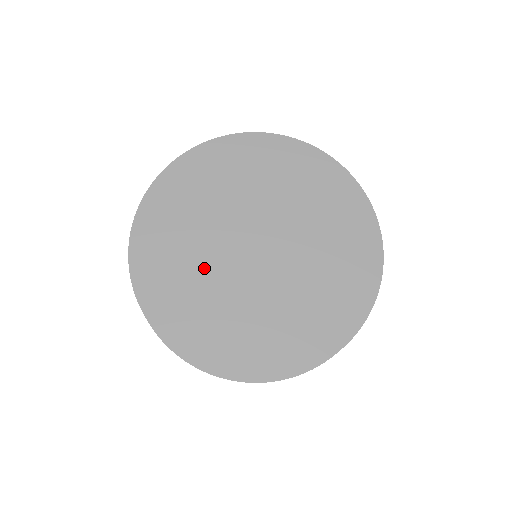
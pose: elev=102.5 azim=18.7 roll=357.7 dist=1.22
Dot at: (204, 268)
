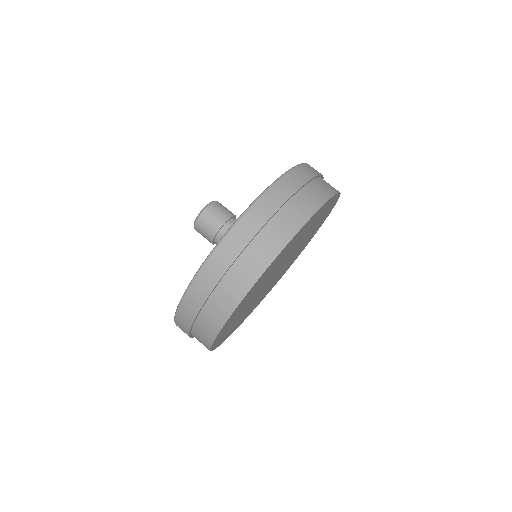
Dot at: occluded
